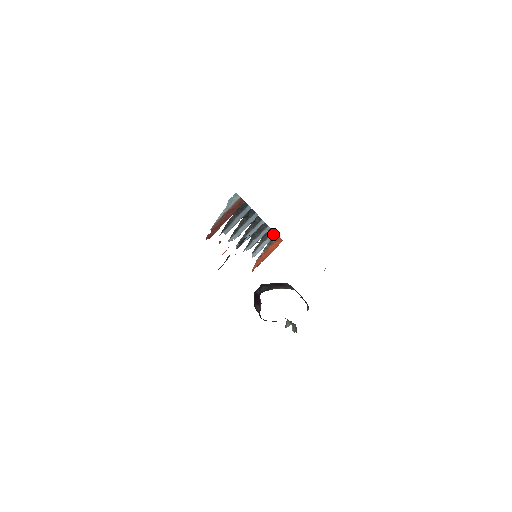
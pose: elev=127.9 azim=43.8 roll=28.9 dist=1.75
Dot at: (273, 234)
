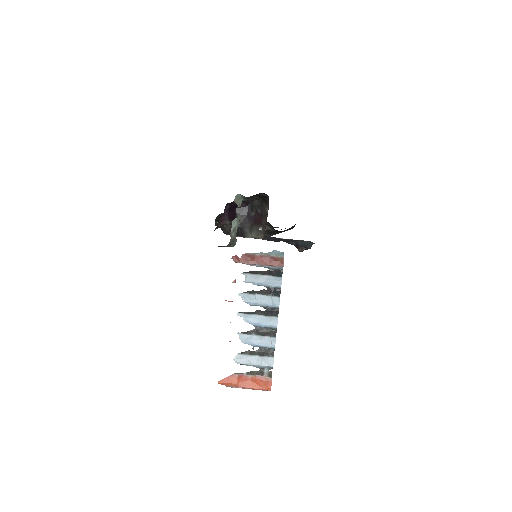
Dot at: (271, 362)
